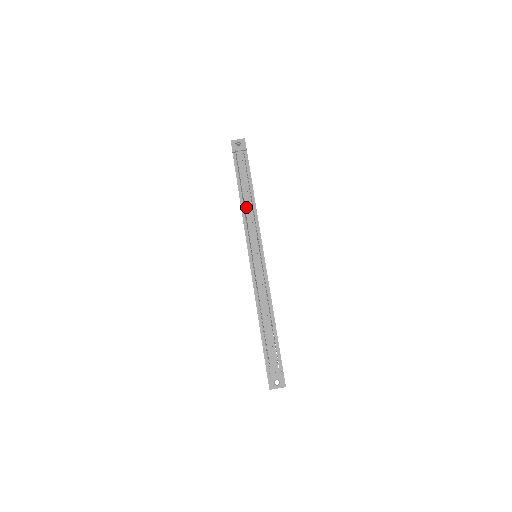
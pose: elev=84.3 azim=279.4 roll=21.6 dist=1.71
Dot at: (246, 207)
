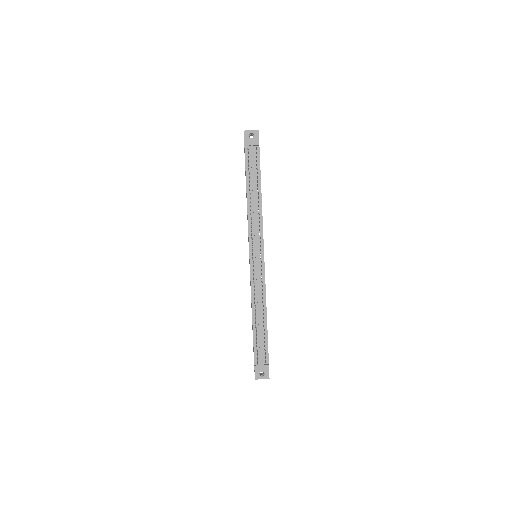
Dot at: (252, 208)
